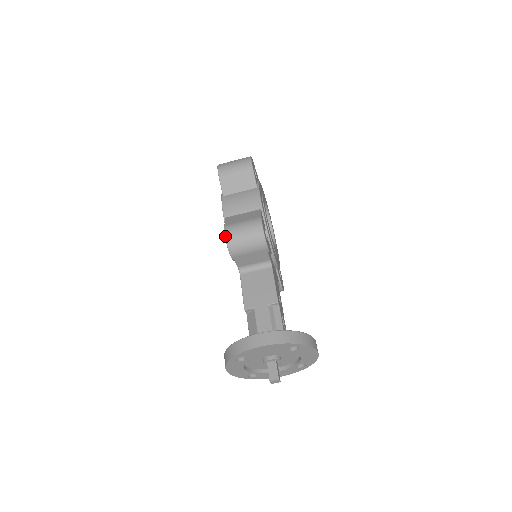
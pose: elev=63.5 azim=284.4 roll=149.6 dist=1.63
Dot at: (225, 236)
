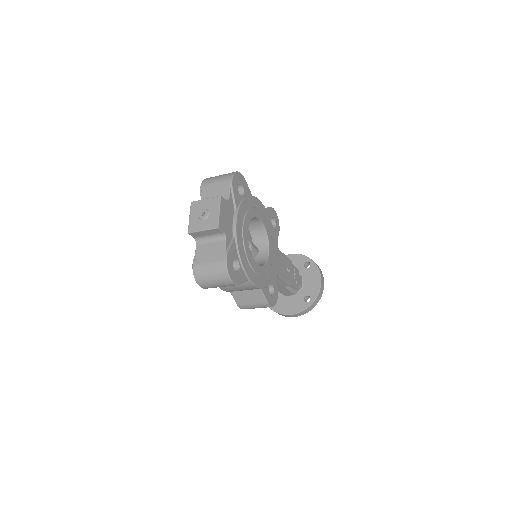
Dot at: occluded
